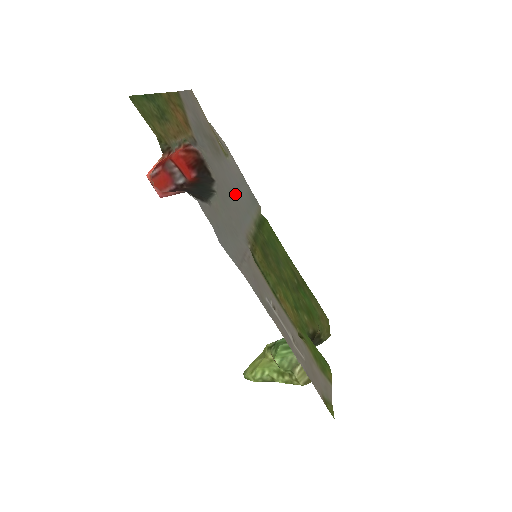
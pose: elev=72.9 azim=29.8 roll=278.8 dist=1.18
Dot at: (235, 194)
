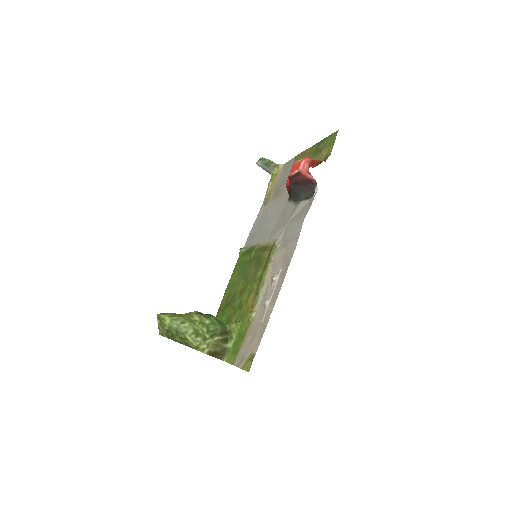
Dot at: (270, 221)
